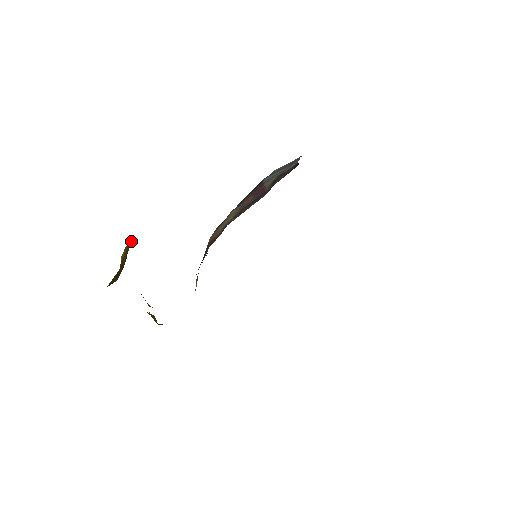
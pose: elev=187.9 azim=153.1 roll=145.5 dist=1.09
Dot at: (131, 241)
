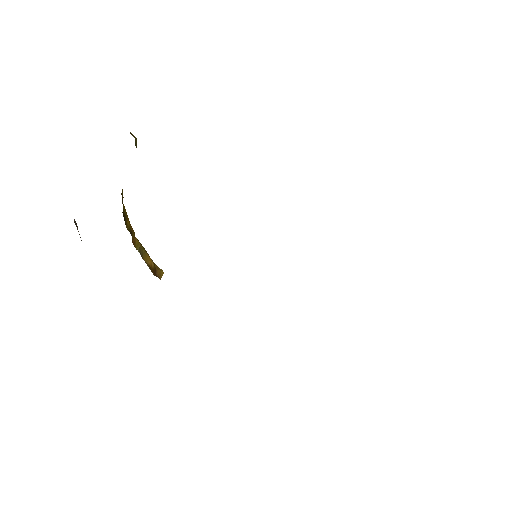
Dot at: occluded
